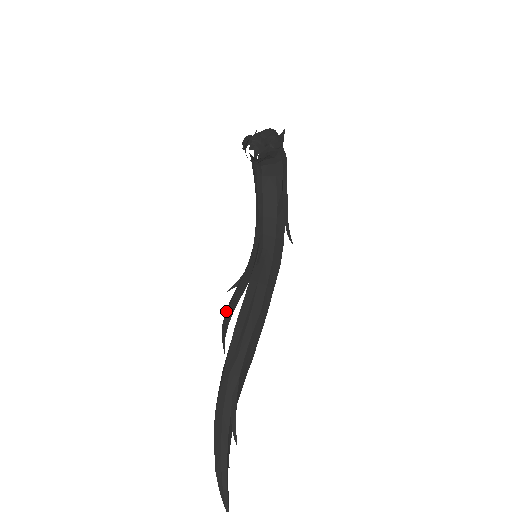
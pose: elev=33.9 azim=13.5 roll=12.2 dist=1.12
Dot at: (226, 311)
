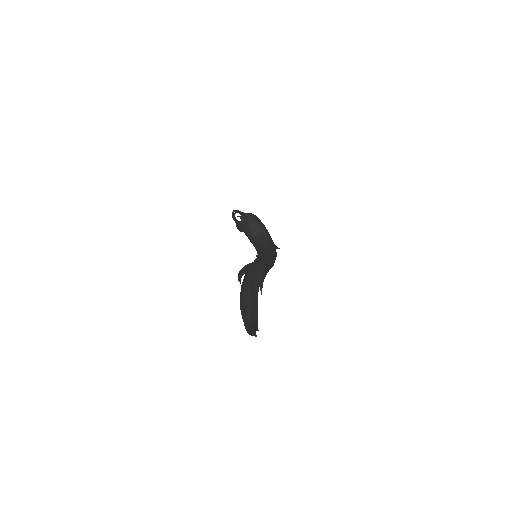
Dot at: occluded
